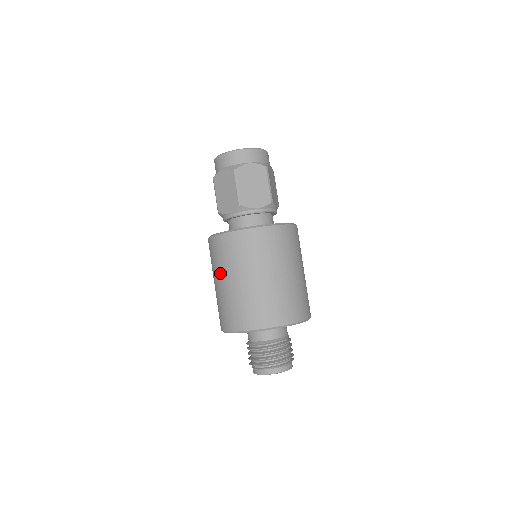
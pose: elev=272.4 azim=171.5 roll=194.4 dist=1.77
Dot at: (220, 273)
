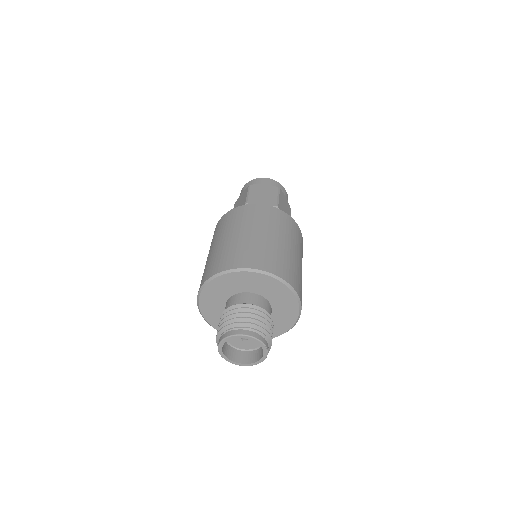
Dot at: (250, 226)
